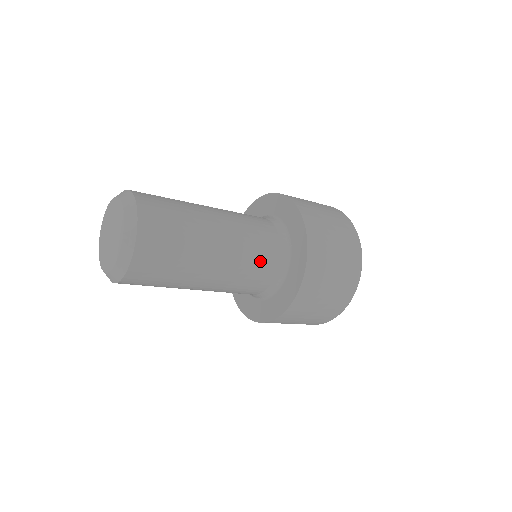
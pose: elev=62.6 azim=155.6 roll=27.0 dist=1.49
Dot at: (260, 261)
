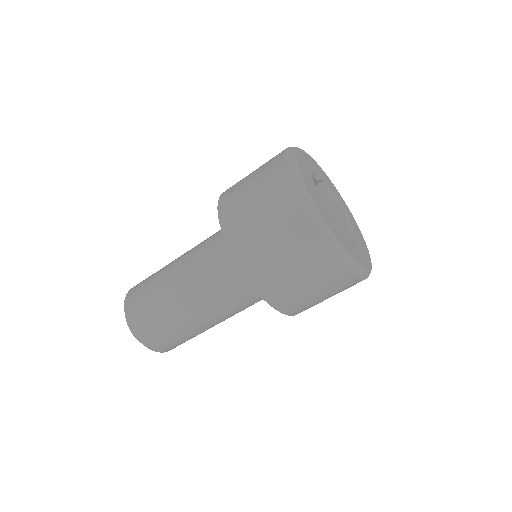
Dot at: (213, 254)
